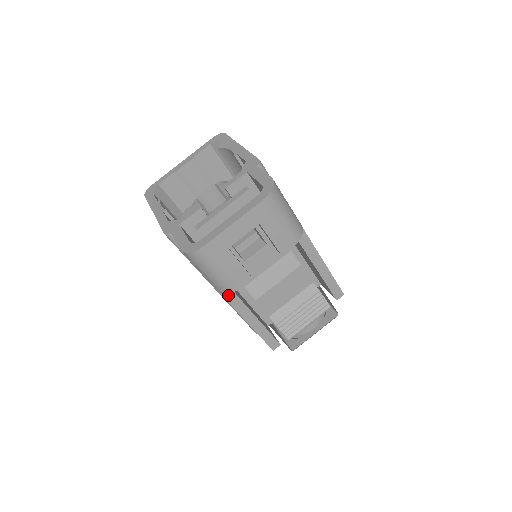
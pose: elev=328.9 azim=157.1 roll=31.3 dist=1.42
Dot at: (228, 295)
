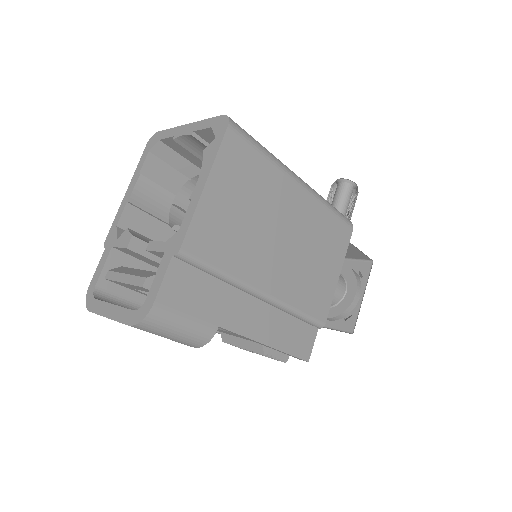
Dot at: occluded
